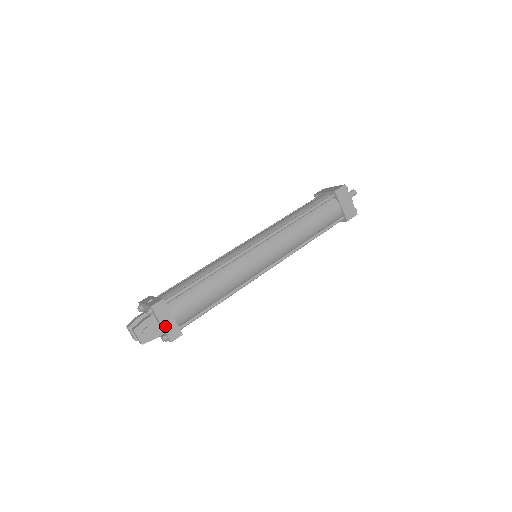
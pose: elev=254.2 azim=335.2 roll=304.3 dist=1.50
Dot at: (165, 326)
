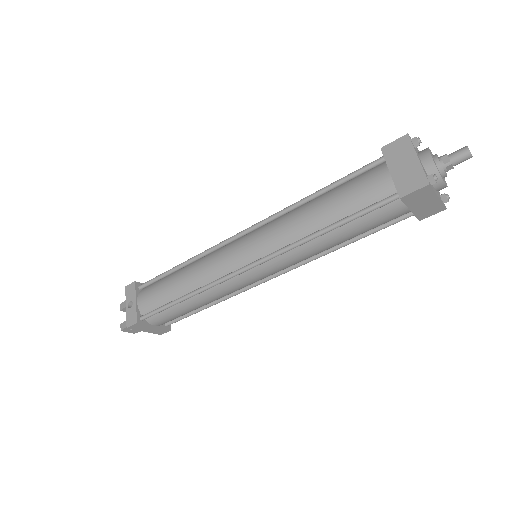
Dot at: (149, 331)
